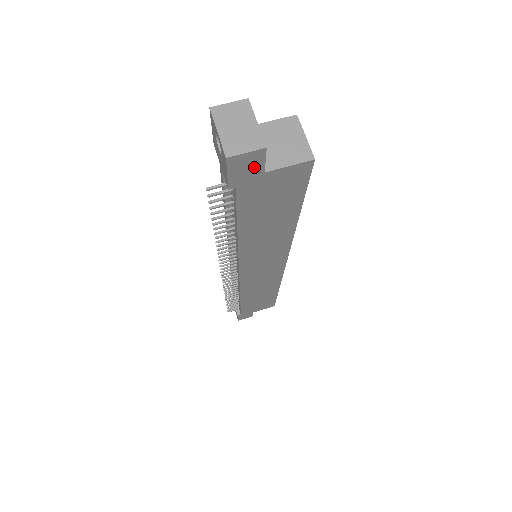
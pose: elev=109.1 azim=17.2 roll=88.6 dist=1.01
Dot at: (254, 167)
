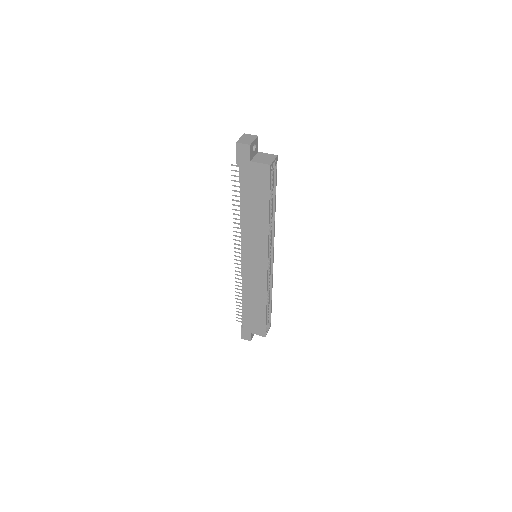
Dot at: (246, 155)
